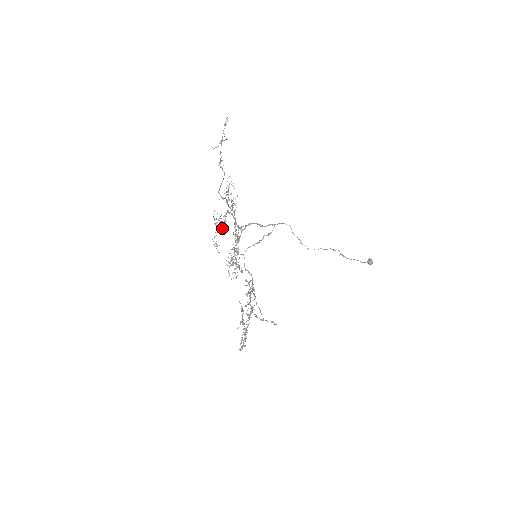
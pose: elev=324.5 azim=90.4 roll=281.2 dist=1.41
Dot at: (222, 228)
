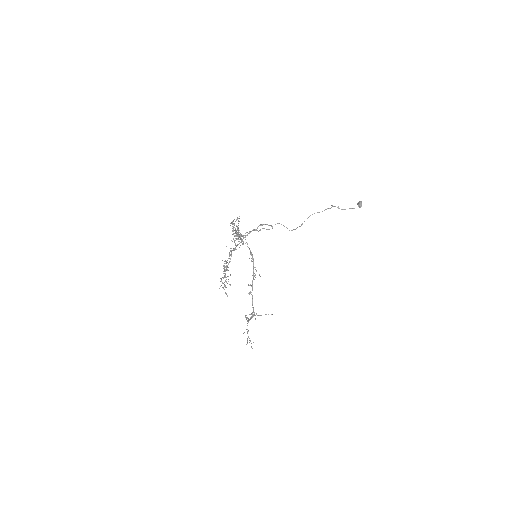
Dot at: occluded
